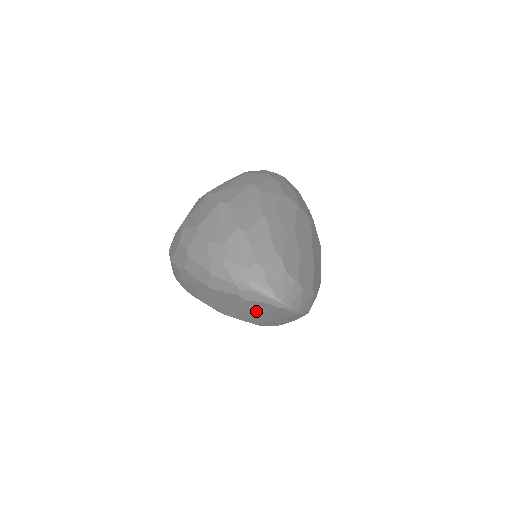
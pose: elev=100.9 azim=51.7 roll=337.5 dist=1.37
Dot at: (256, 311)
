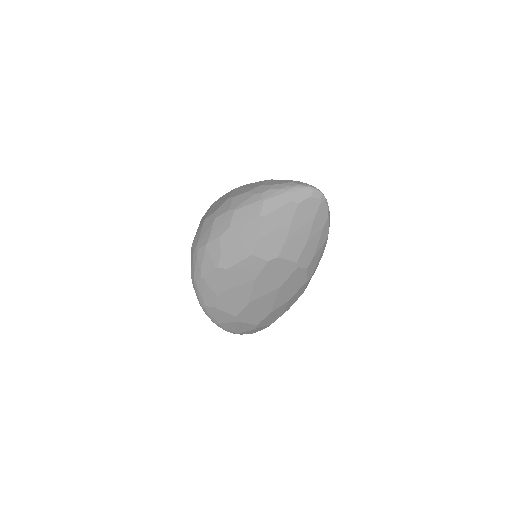
Dot at: (303, 222)
